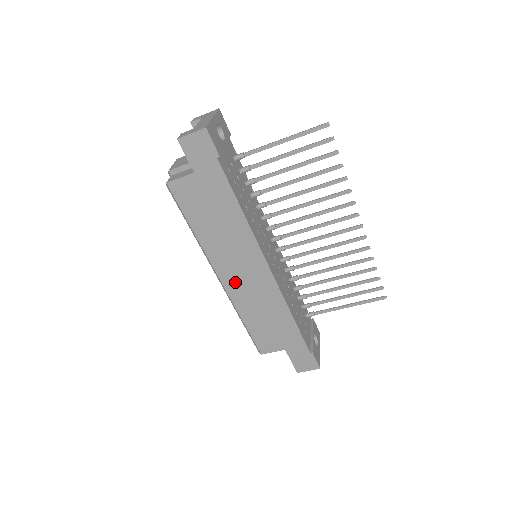
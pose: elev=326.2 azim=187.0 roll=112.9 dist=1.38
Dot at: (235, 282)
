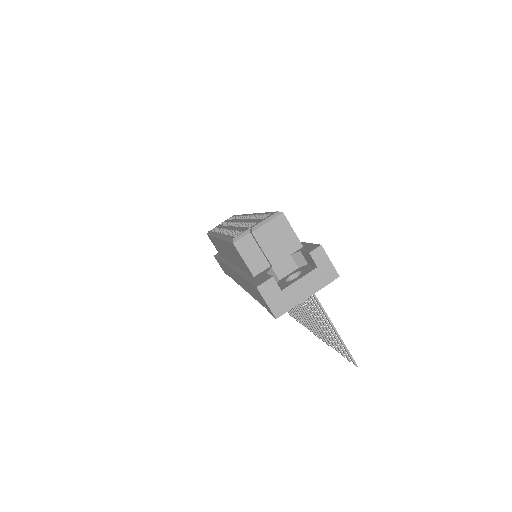
Dot at: (223, 249)
